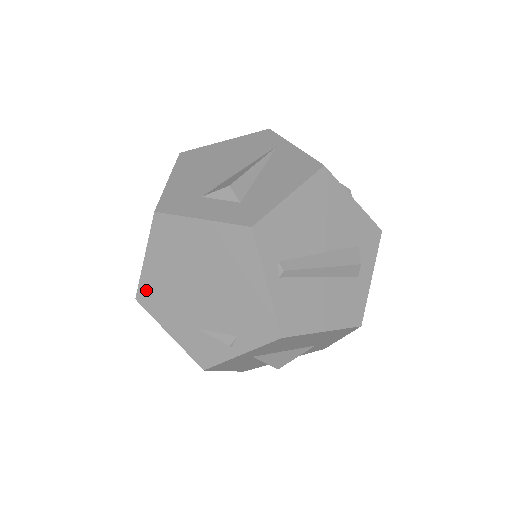
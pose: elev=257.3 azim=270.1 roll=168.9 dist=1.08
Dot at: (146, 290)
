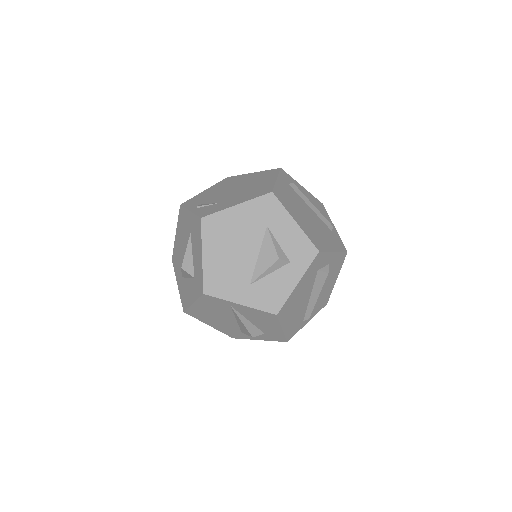
Dot at: occluded
